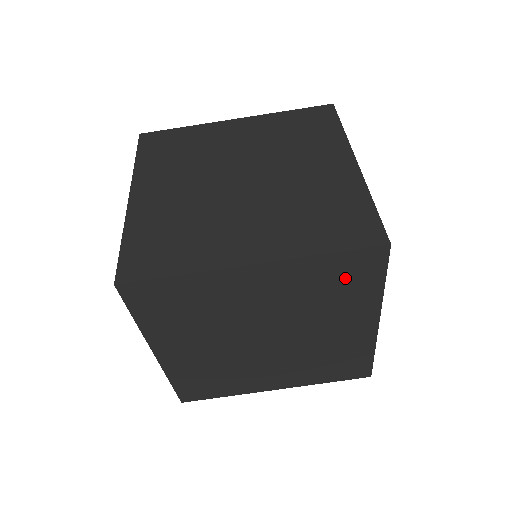
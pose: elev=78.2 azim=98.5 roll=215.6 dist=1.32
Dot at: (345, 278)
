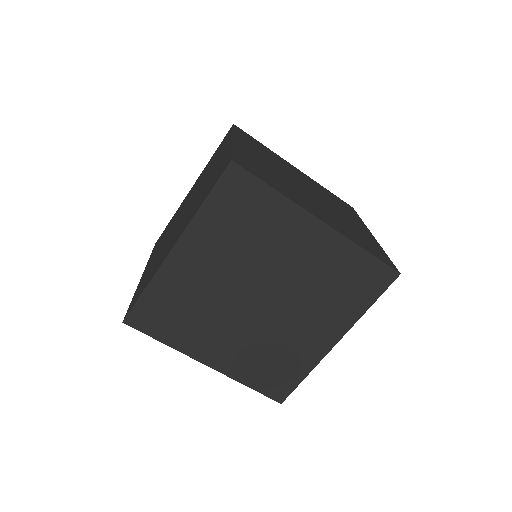
Dot at: occluded
